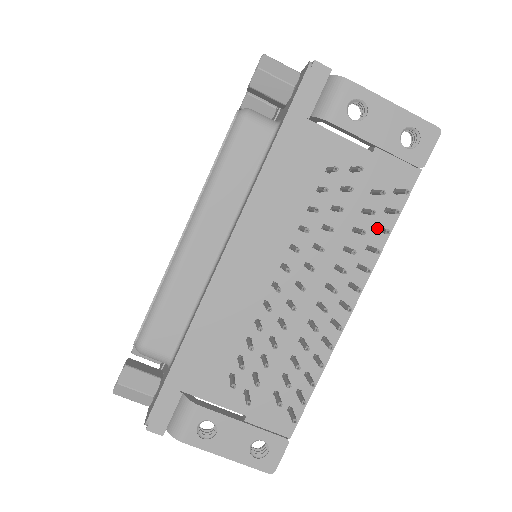
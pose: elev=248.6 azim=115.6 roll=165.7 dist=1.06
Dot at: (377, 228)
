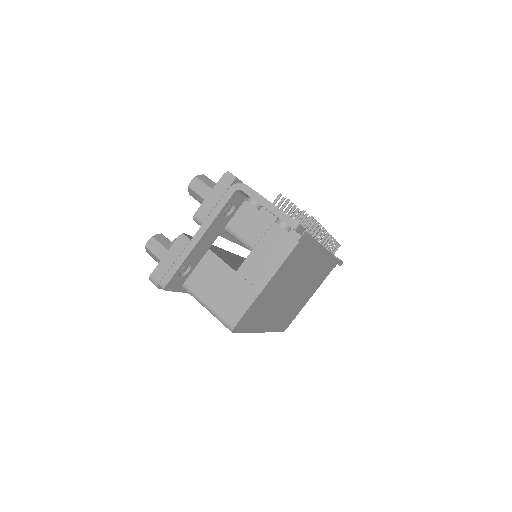
Dot at: (329, 249)
